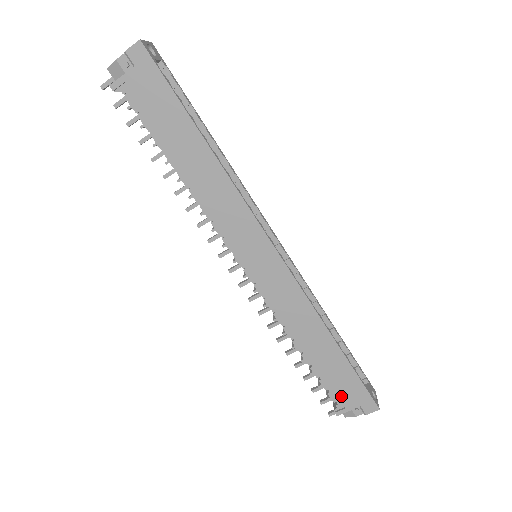
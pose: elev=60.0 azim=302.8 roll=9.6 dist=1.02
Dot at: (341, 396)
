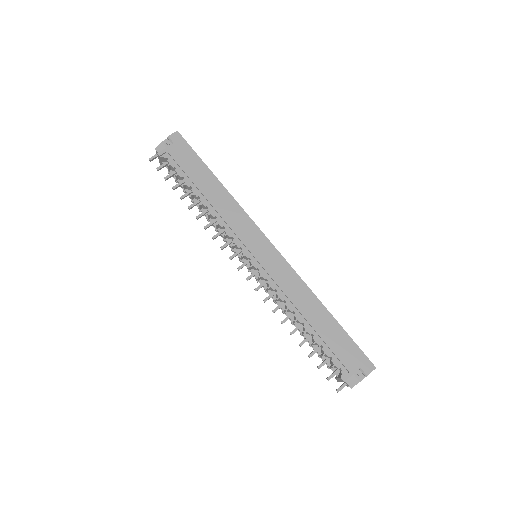
Dot at: (342, 360)
